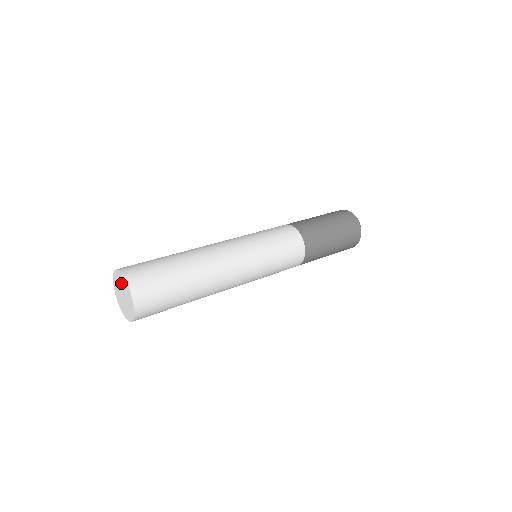
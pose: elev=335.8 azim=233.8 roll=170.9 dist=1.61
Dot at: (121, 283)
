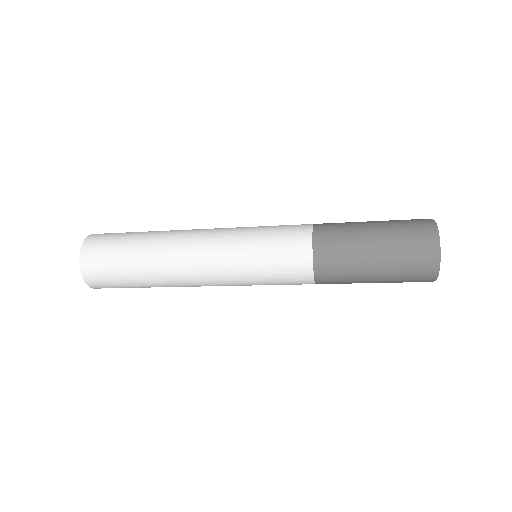
Dot at: occluded
